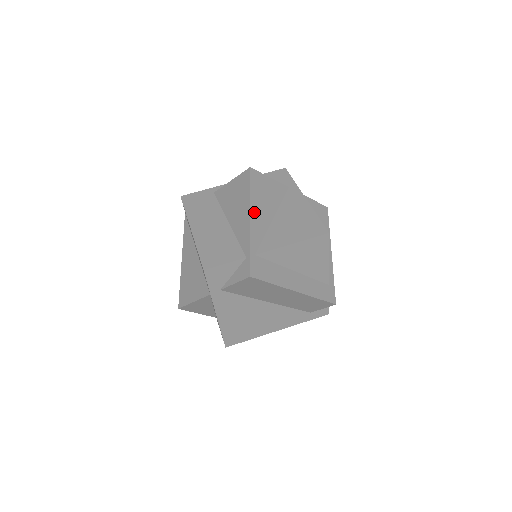
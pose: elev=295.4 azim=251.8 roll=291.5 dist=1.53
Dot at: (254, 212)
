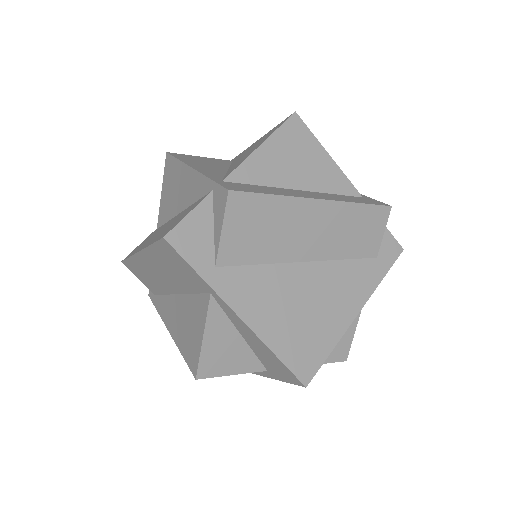
Dot at: (195, 166)
